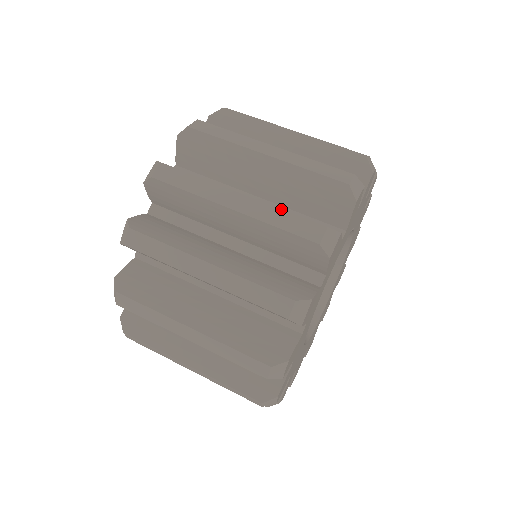
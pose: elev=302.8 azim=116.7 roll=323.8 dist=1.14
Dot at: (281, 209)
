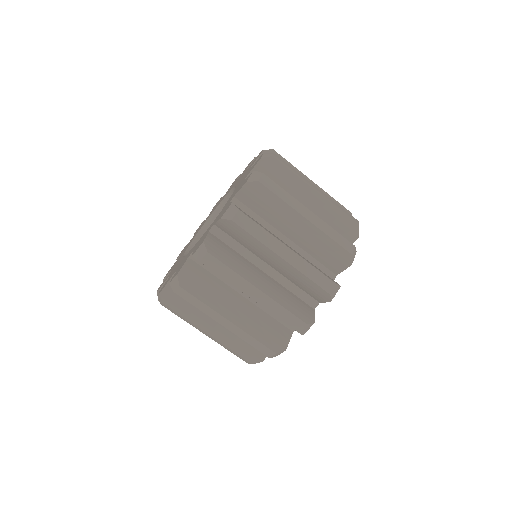
Dot at: (252, 337)
